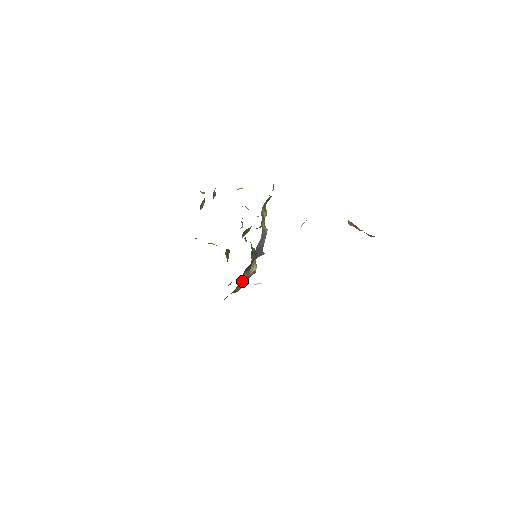
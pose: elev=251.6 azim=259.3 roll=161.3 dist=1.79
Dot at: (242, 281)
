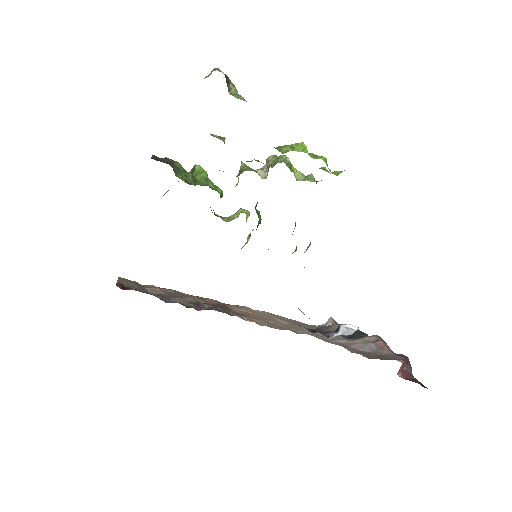
Dot at: occluded
